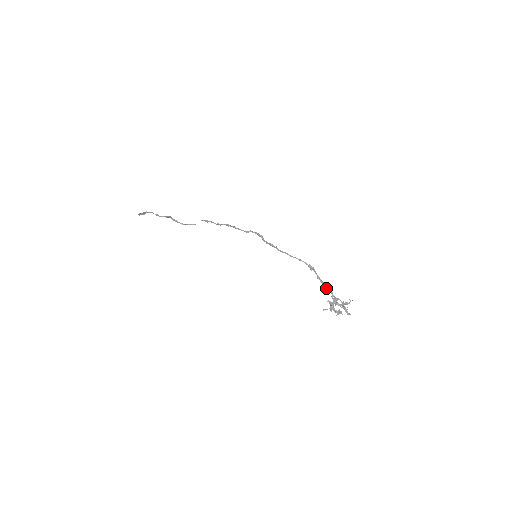
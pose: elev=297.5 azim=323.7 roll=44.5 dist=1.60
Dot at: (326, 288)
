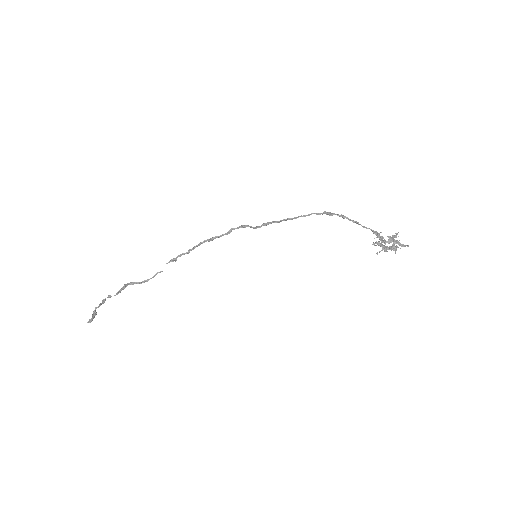
Dot at: occluded
